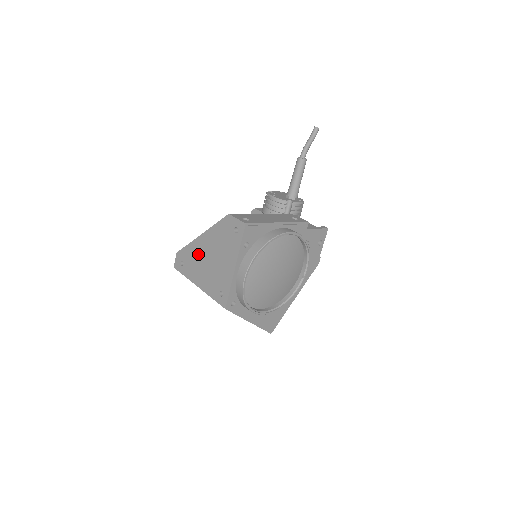
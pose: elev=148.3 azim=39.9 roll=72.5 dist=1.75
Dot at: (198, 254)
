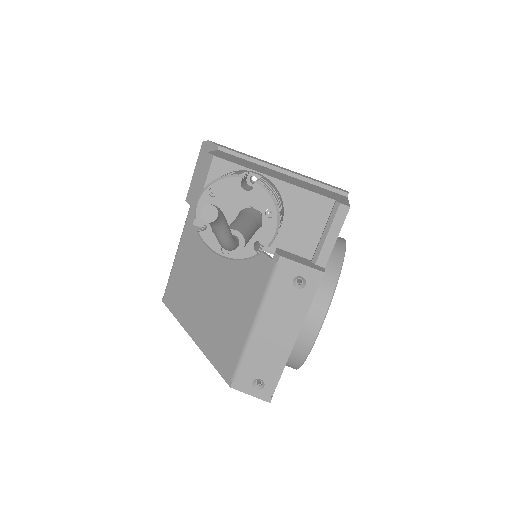
Dot at: occluded
